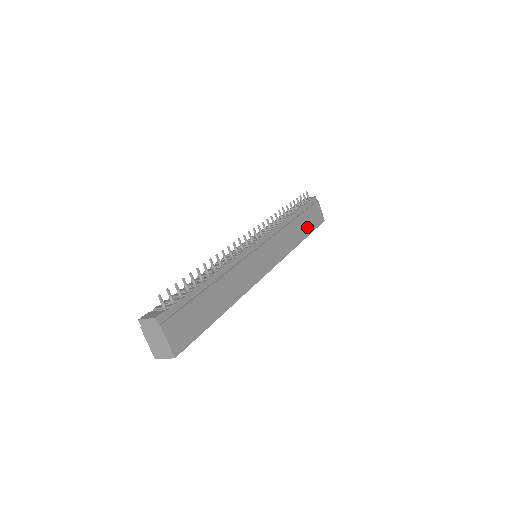
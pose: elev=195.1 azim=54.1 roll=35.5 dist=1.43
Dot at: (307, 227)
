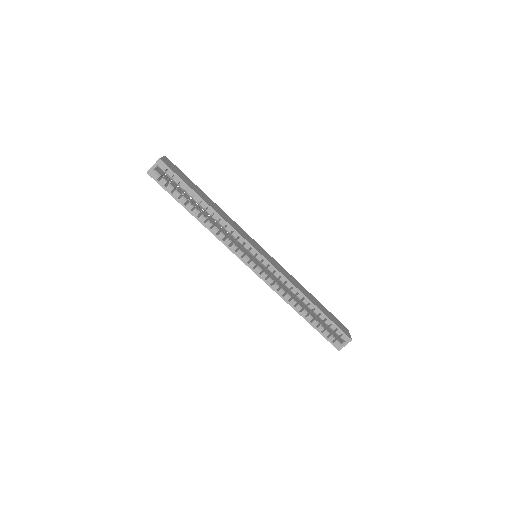
Dot at: (323, 310)
